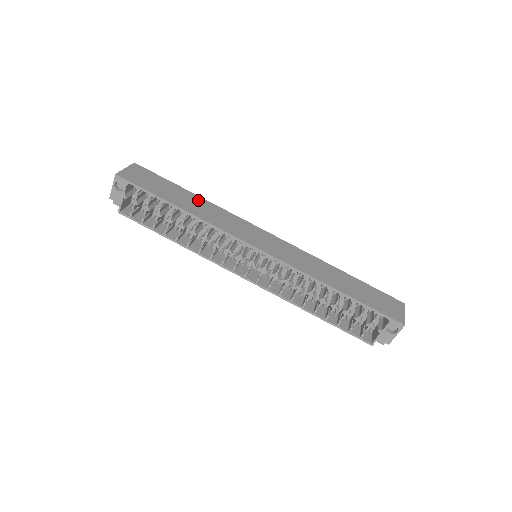
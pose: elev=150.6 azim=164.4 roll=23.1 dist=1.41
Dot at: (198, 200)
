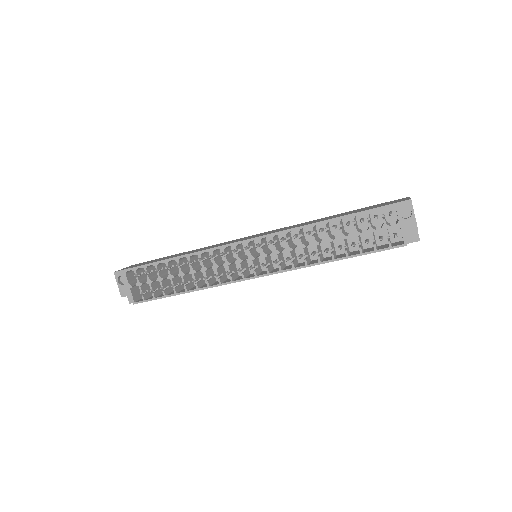
Dot at: occluded
